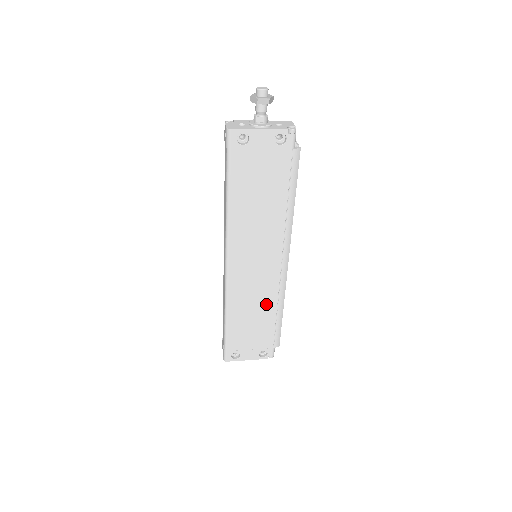
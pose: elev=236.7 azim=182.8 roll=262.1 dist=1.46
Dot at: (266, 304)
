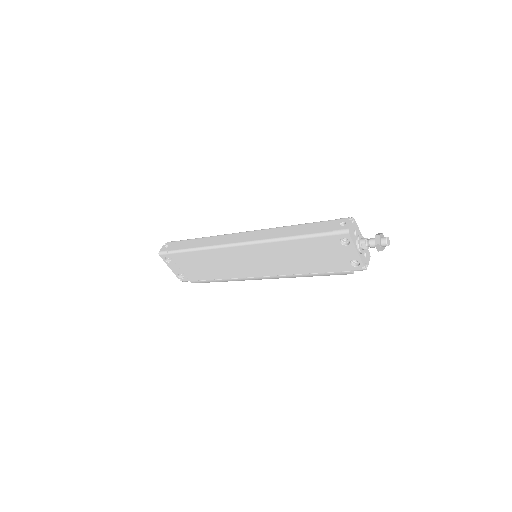
Dot at: (222, 272)
